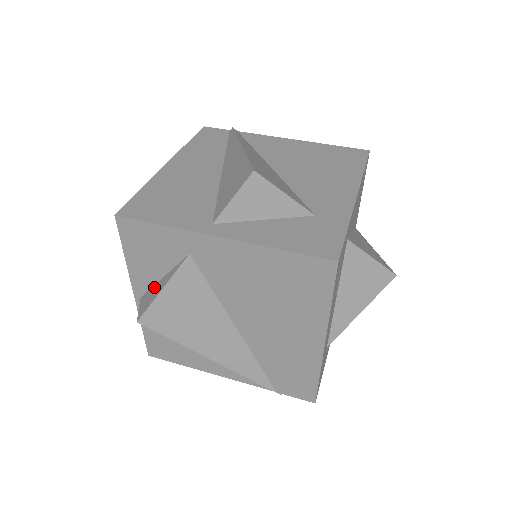
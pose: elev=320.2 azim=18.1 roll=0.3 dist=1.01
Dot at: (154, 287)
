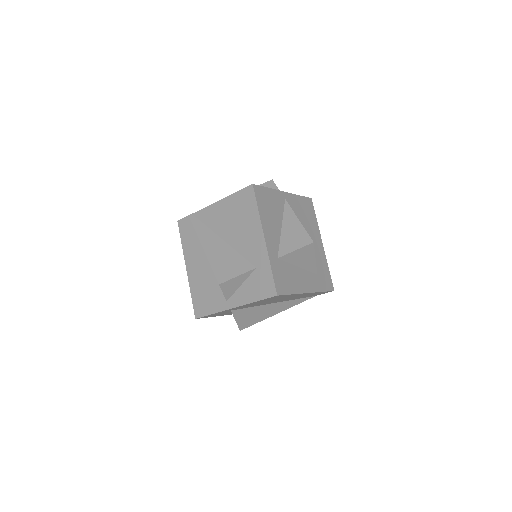
Dot at: occluded
